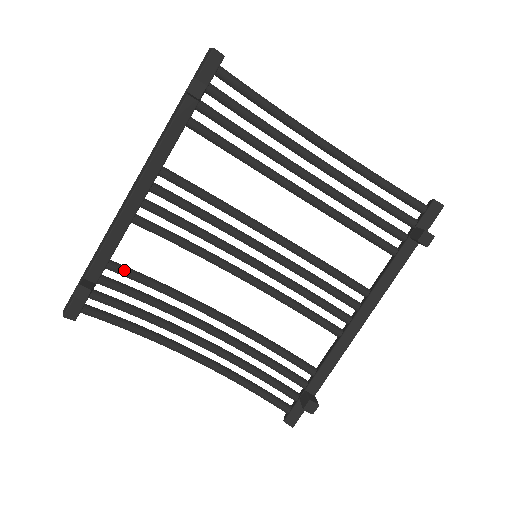
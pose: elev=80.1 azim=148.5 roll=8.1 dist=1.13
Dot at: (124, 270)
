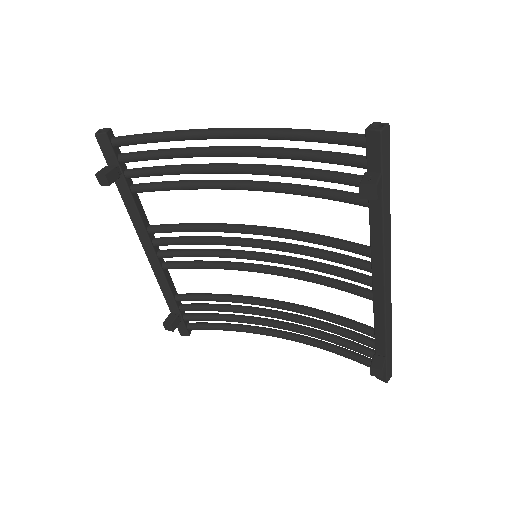
Dot at: (188, 298)
